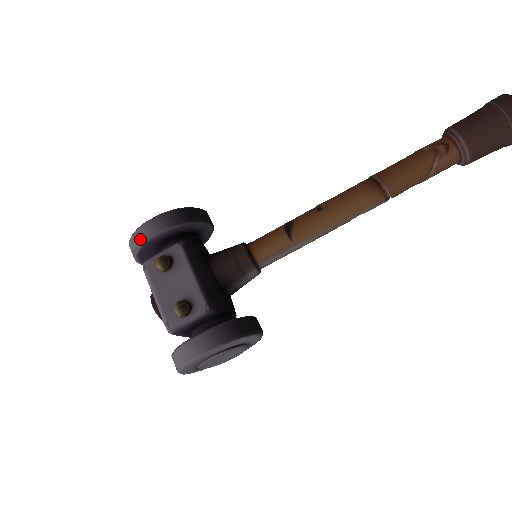
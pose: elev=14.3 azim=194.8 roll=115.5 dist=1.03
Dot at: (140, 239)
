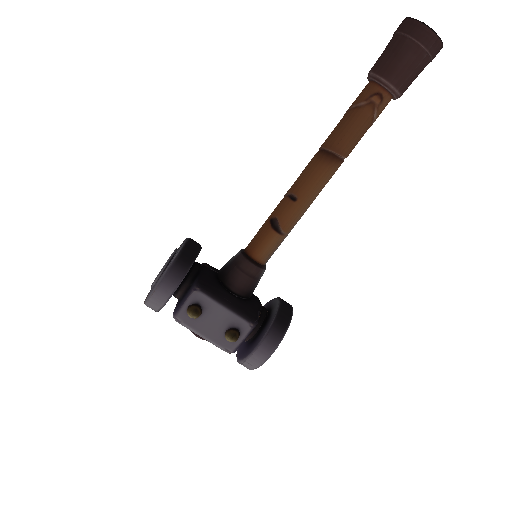
Dot at: (159, 303)
